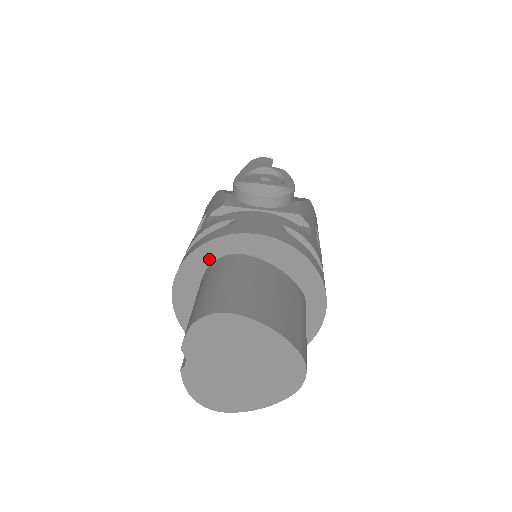
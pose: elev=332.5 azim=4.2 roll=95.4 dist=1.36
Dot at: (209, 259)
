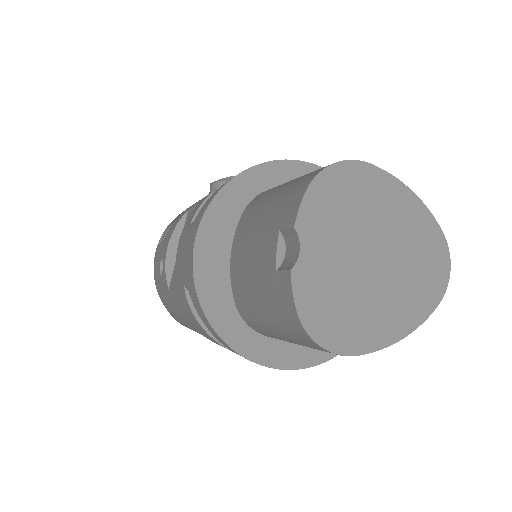
Dot at: (248, 194)
